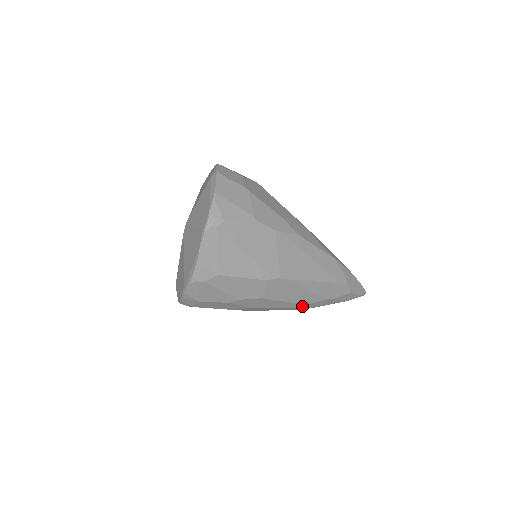
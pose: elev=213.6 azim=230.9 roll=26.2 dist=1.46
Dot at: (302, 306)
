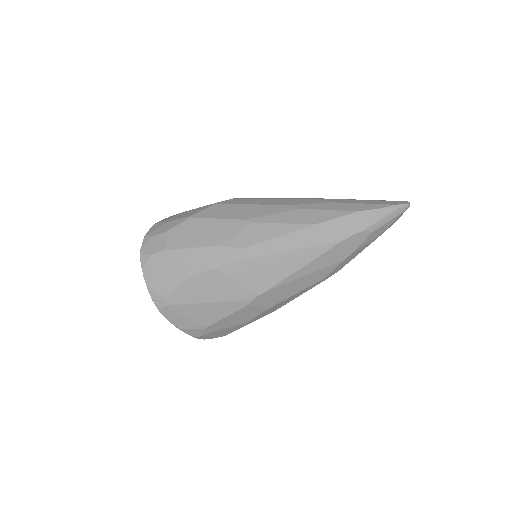
Dot at: (324, 280)
